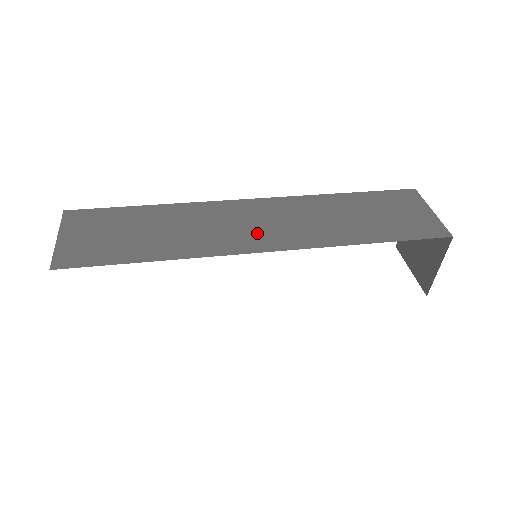
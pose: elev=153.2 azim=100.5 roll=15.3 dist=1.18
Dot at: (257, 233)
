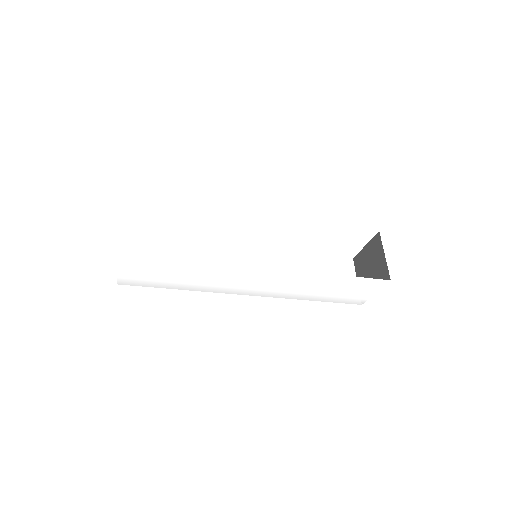
Dot at: occluded
